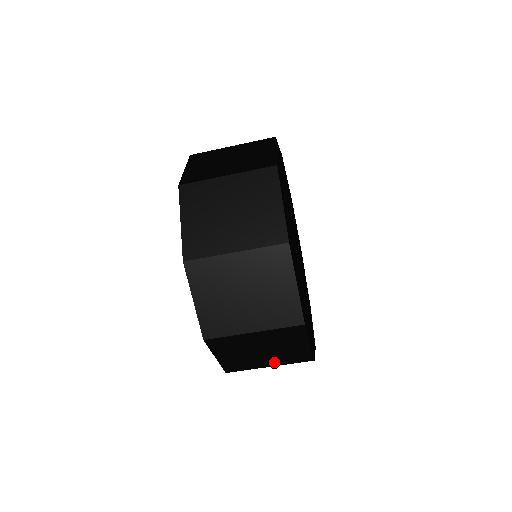
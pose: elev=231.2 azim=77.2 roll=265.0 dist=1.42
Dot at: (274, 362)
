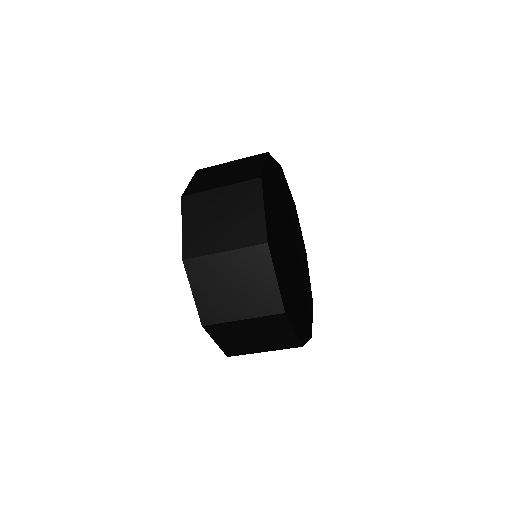
Dot at: (267, 347)
